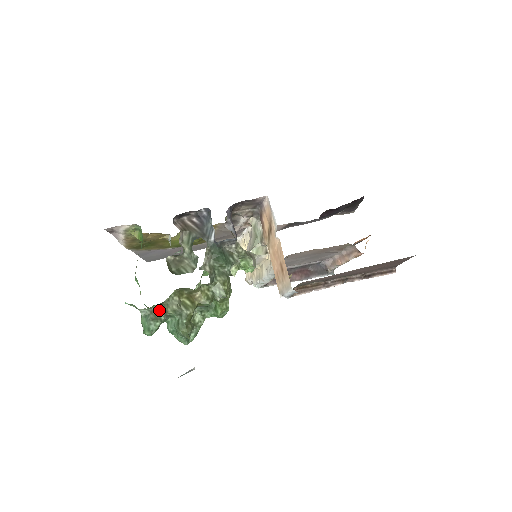
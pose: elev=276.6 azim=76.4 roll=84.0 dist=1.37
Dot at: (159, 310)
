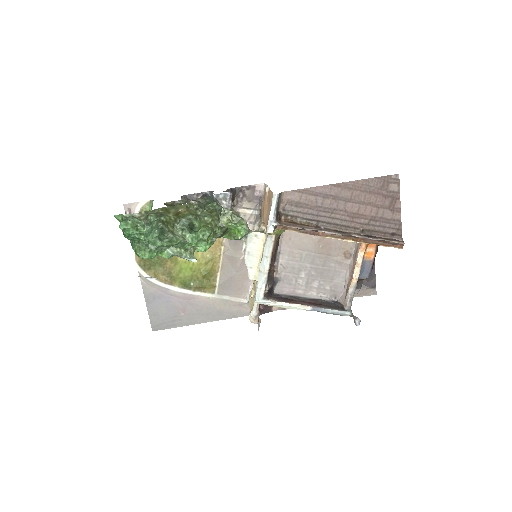
Dot at: occluded
